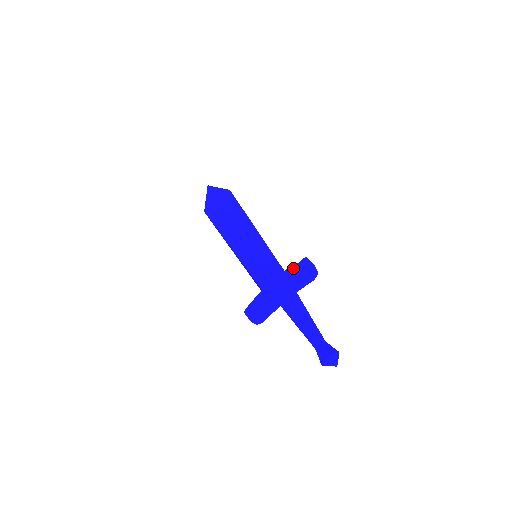
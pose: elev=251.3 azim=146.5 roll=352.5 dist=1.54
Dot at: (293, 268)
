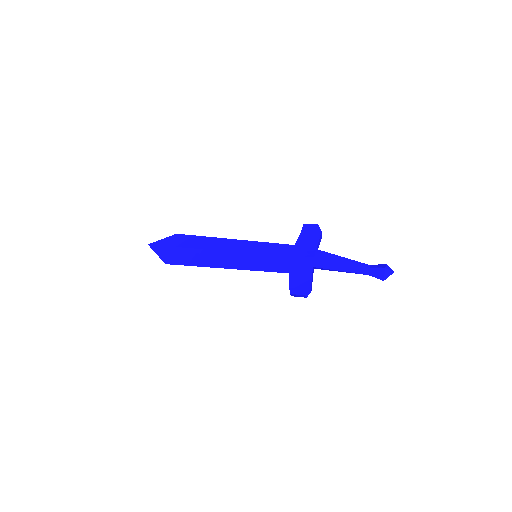
Dot at: (300, 238)
